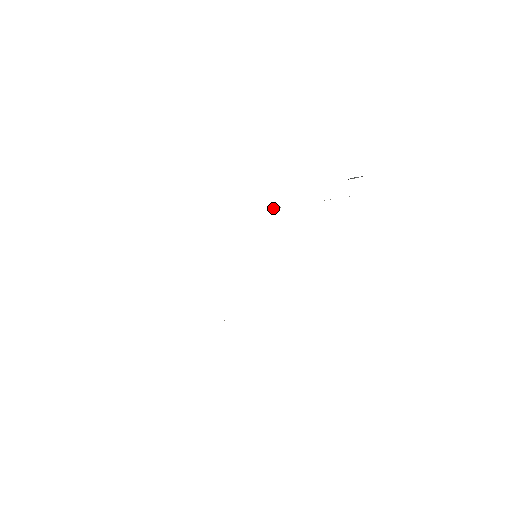
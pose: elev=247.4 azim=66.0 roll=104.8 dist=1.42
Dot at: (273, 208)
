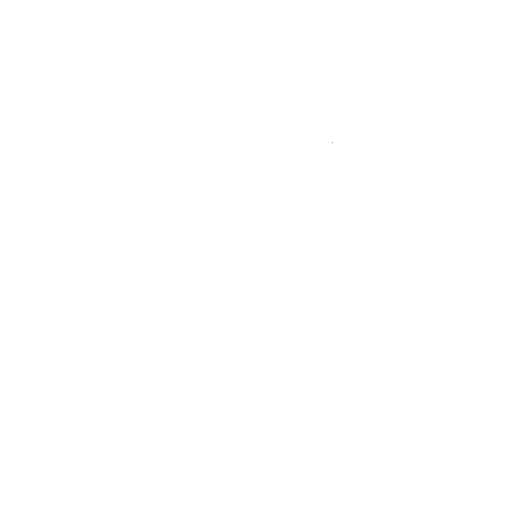
Dot at: occluded
